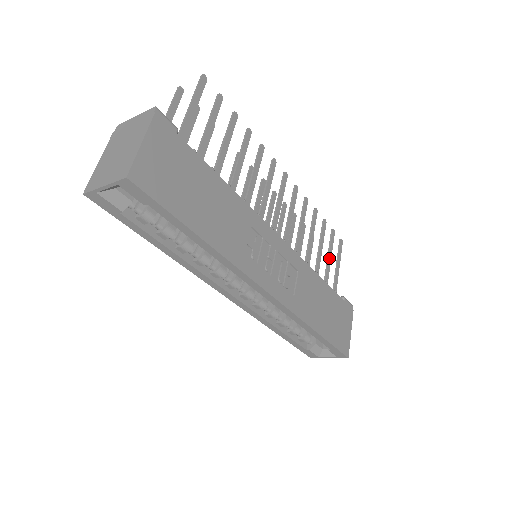
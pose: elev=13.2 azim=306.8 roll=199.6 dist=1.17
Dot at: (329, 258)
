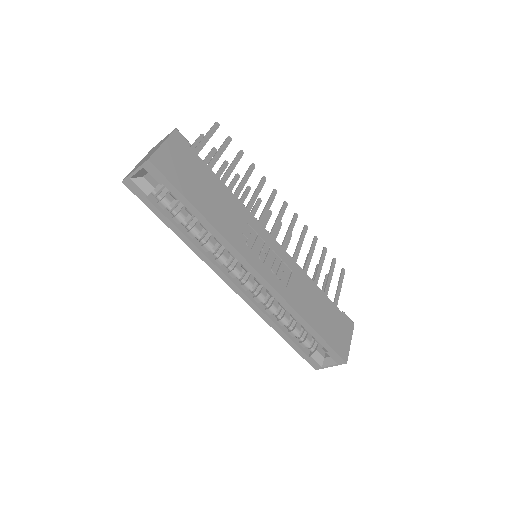
Dot at: (329, 278)
